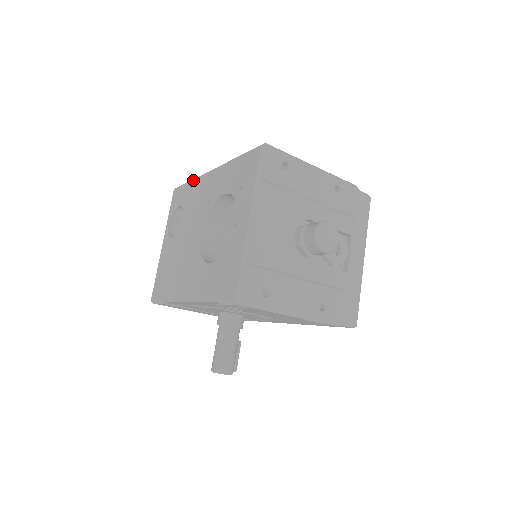
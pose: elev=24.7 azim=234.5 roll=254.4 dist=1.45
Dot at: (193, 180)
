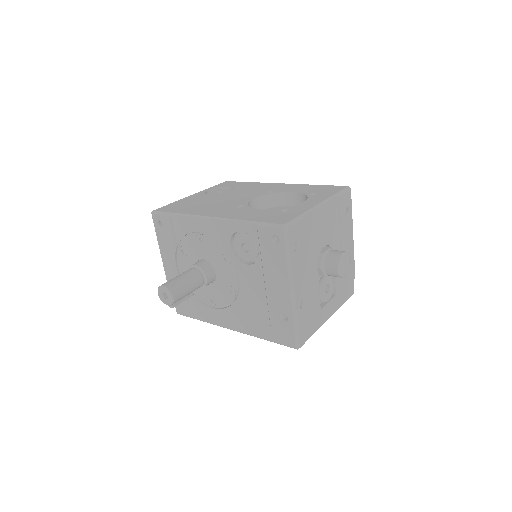
Dot at: (256, 182)
